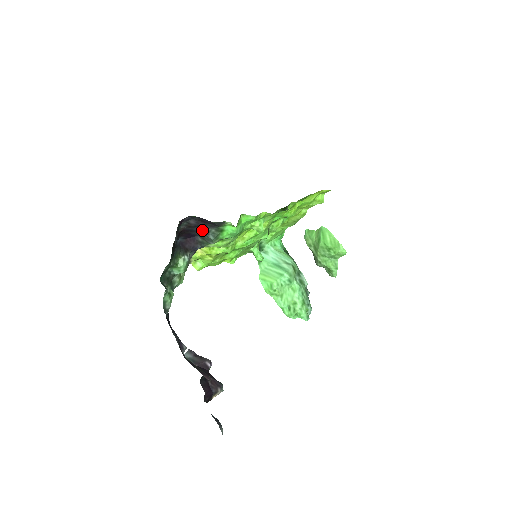
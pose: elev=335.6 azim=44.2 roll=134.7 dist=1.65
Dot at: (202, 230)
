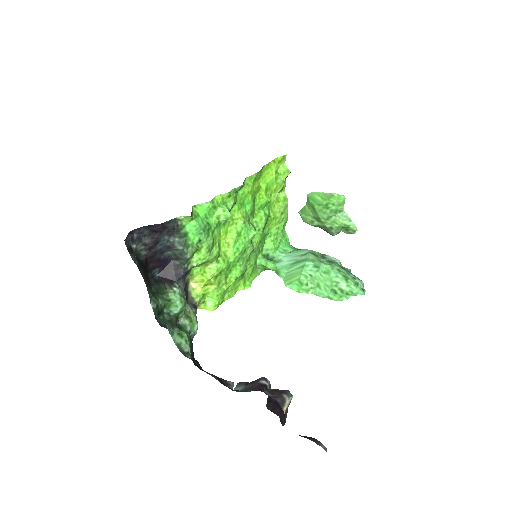
Dot at: (166, 246)
